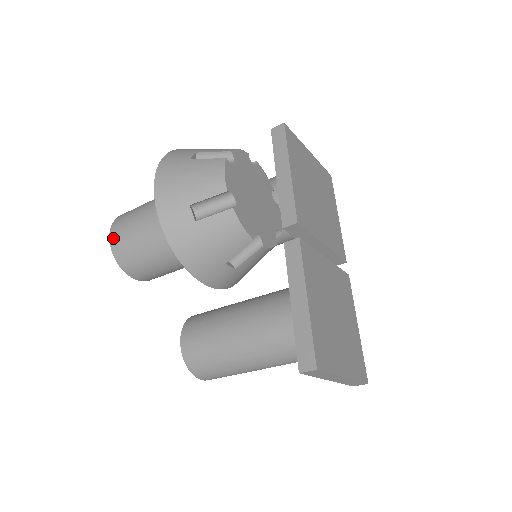
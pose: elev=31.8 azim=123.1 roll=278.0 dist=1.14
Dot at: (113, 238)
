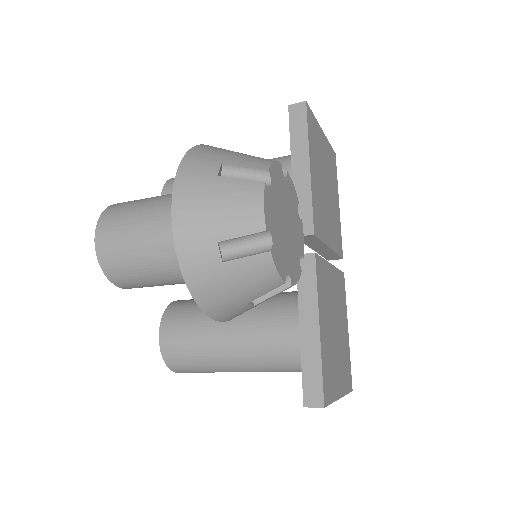
Dot at: (100, 243)
